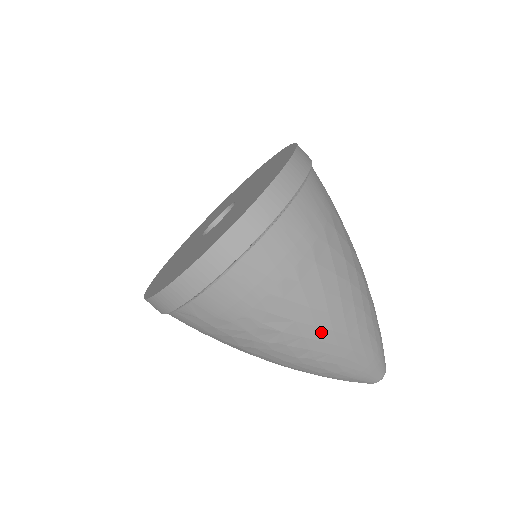
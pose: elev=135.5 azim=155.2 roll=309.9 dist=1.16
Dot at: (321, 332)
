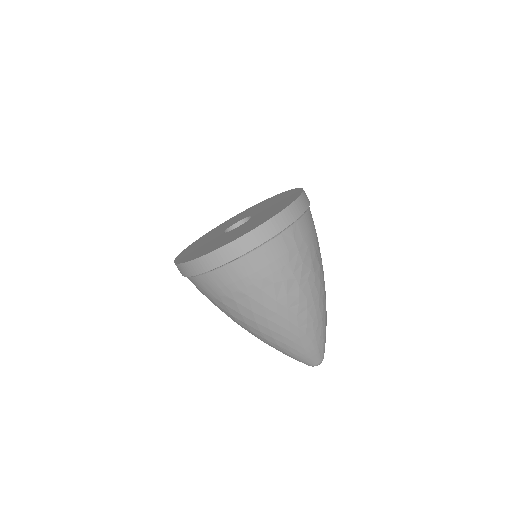
Dot at: occluded
